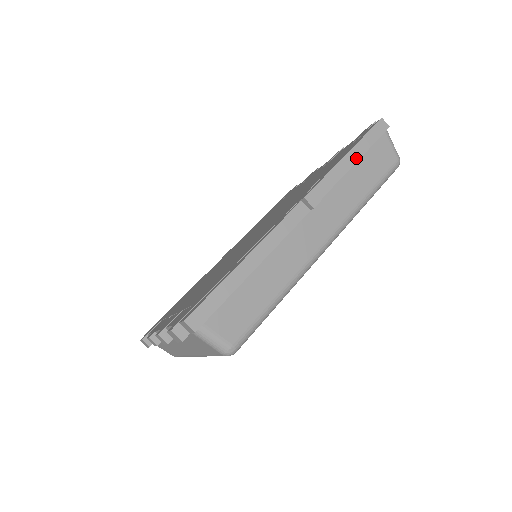
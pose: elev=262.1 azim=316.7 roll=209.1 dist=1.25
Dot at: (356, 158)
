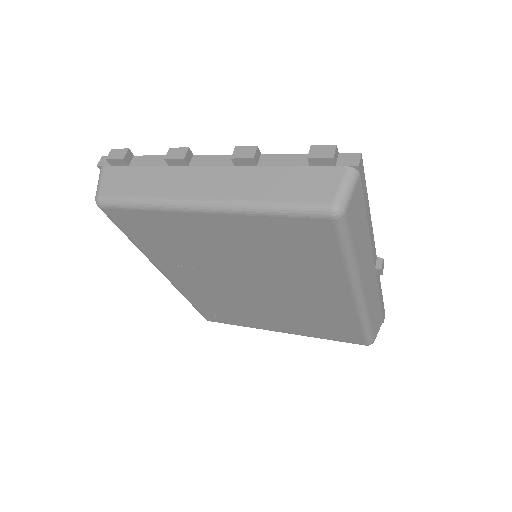
Dot at: (381, 300)
